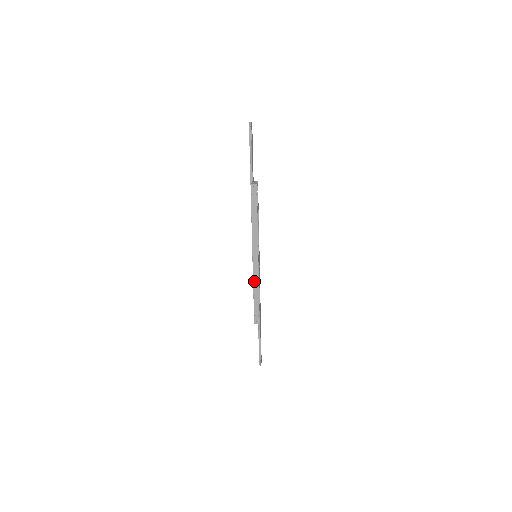
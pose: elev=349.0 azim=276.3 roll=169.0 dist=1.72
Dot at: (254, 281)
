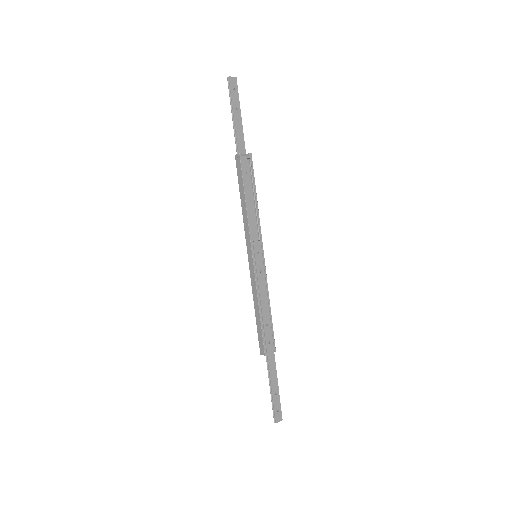
Dot at: (253, 291)
